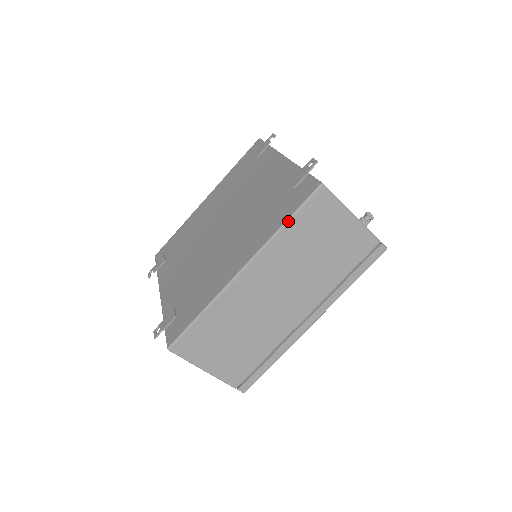
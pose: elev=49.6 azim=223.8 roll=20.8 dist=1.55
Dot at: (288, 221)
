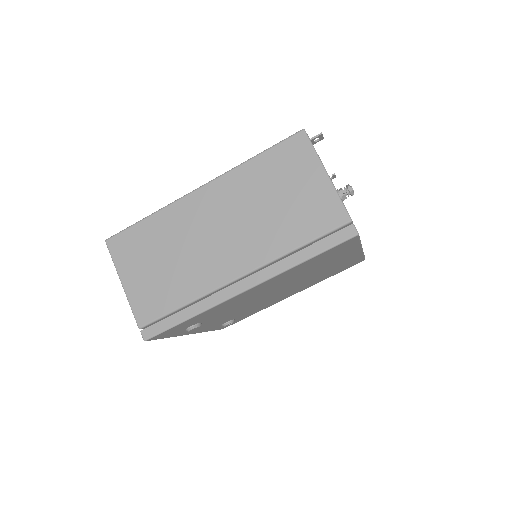
Dot at: (258, 154)
